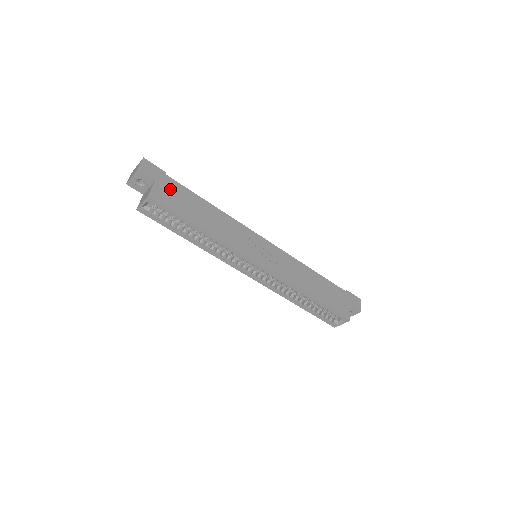
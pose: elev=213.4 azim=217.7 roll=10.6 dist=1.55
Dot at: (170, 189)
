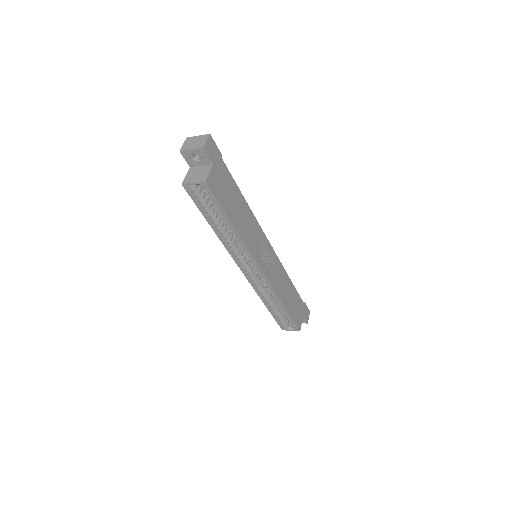
Dot at: (222, 176)
